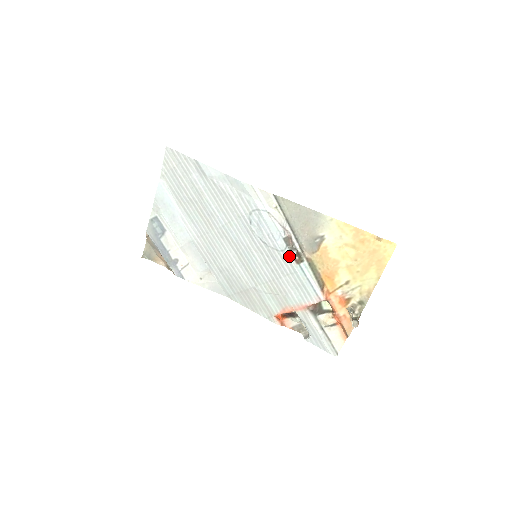
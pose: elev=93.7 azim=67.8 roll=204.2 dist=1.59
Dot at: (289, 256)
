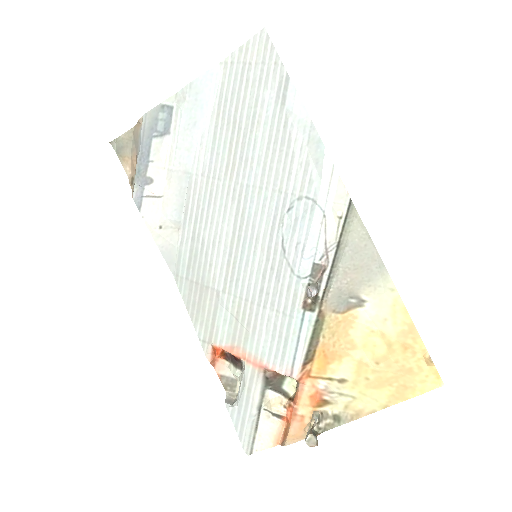
Dot at: (301, 290)
